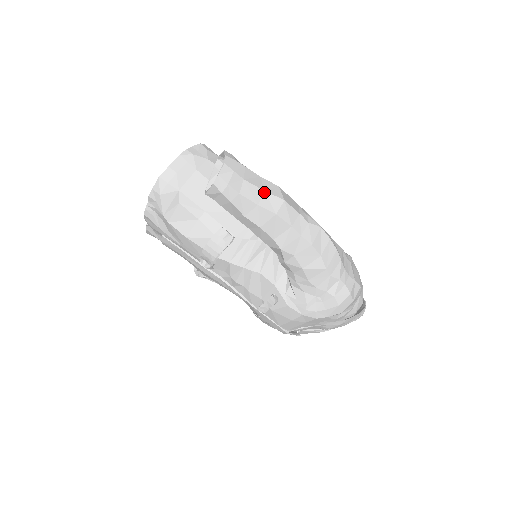
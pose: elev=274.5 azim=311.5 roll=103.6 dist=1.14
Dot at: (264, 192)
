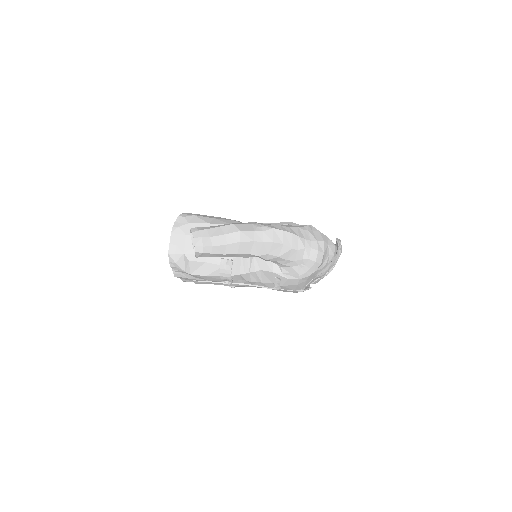
Dot at: (226, 235)
